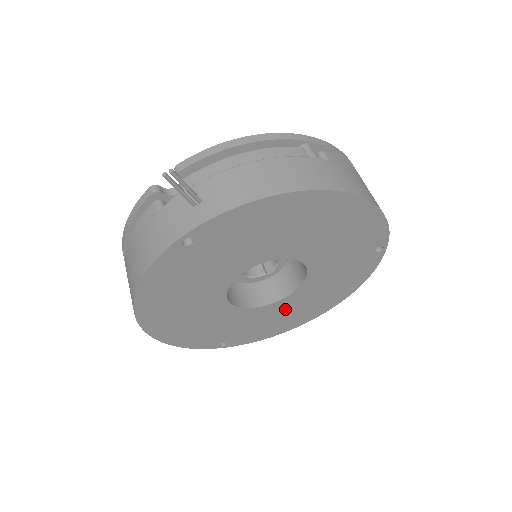
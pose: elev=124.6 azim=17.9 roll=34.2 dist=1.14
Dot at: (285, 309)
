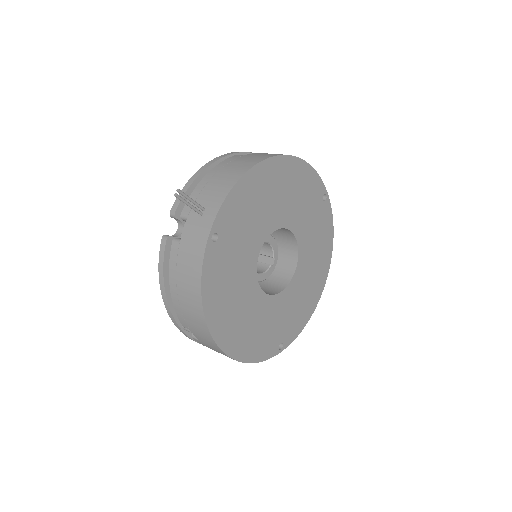
Dot at: (301, 285)
